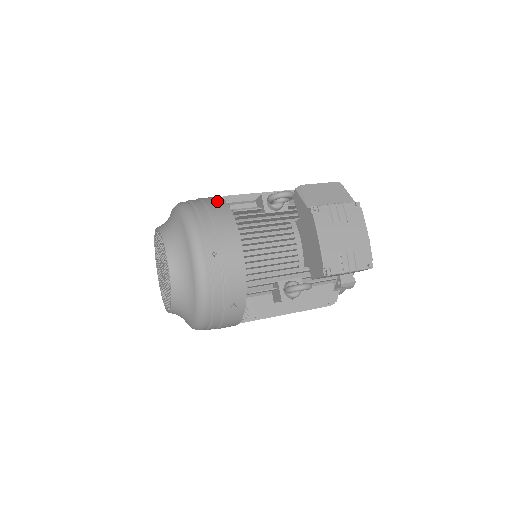
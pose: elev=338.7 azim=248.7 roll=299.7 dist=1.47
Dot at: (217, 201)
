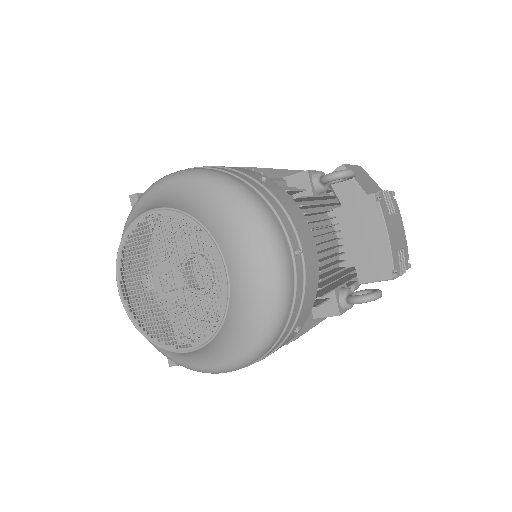
Dot at: (254, 173)
